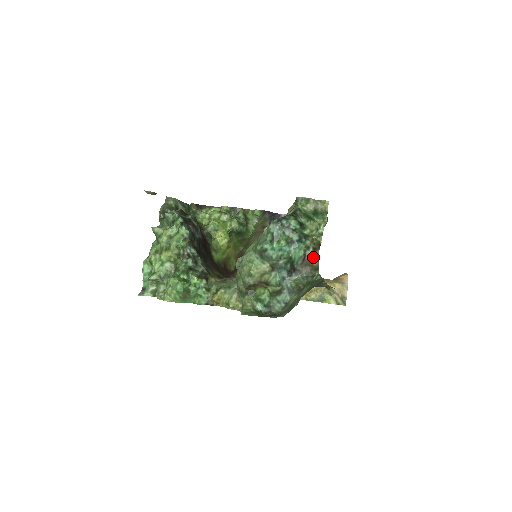
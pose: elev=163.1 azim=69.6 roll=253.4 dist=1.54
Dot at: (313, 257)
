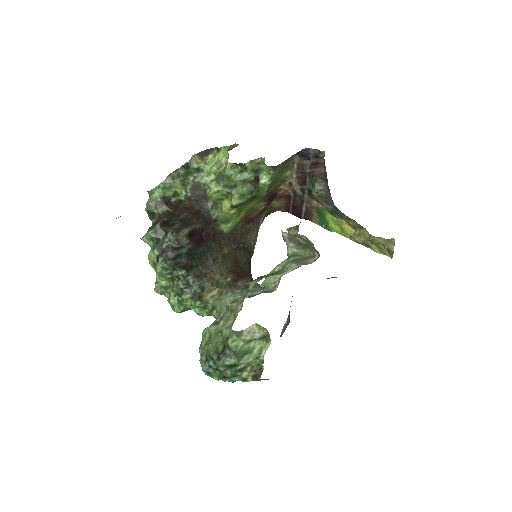
Dot at: (256, 380)
